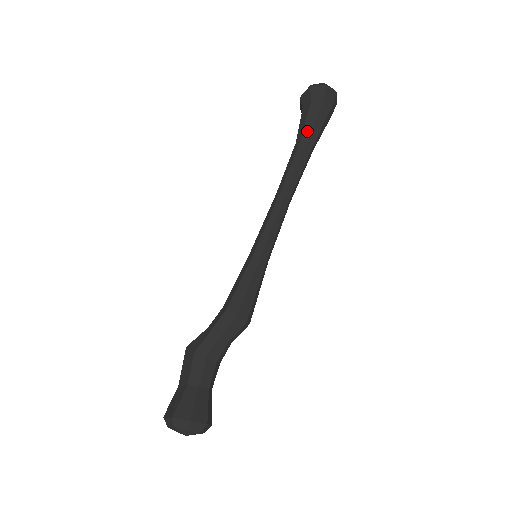
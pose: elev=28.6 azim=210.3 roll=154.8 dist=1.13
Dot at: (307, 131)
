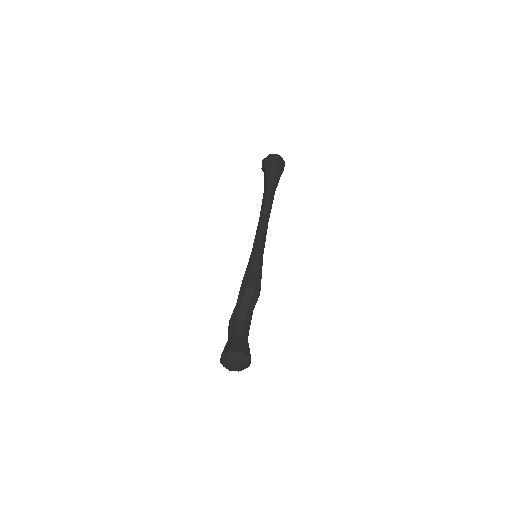
Dot at: (266, 181)
